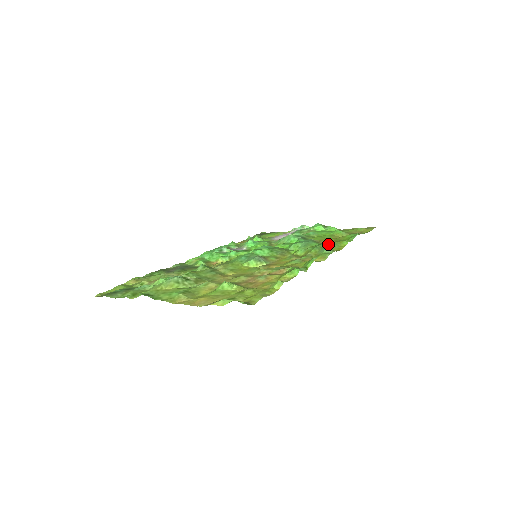
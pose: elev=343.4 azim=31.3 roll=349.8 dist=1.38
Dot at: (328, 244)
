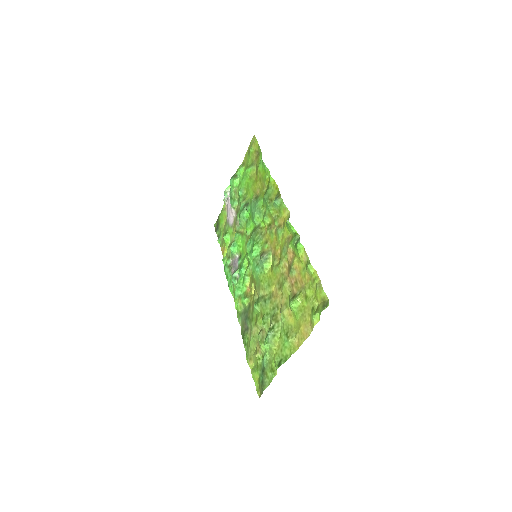
Dot at: (267, 194)
